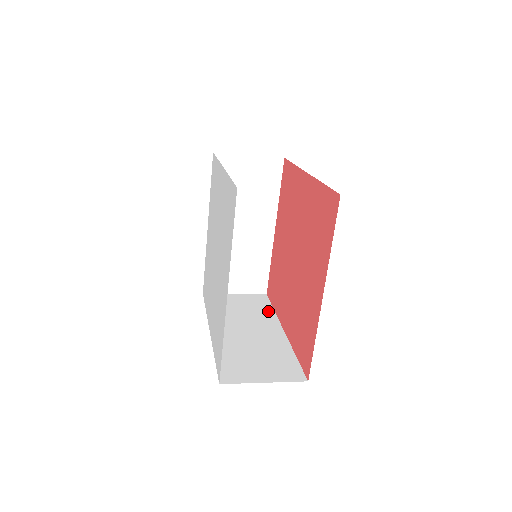
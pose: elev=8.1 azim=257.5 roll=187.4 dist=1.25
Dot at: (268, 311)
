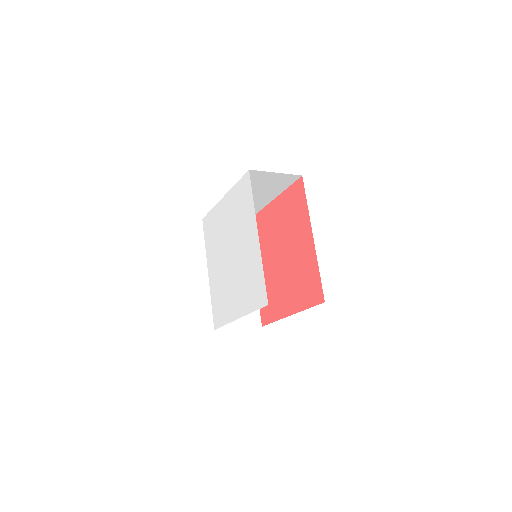
Dot at: occluded
